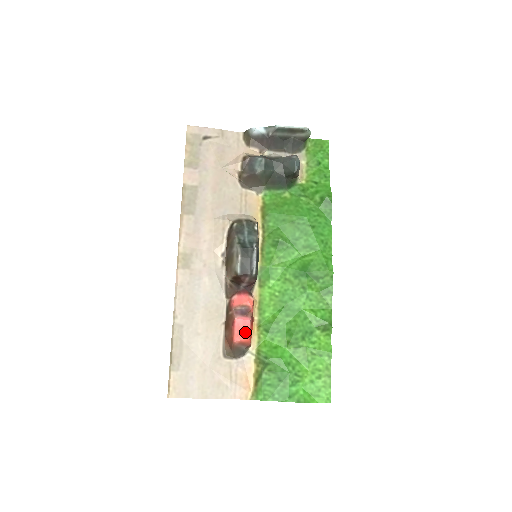
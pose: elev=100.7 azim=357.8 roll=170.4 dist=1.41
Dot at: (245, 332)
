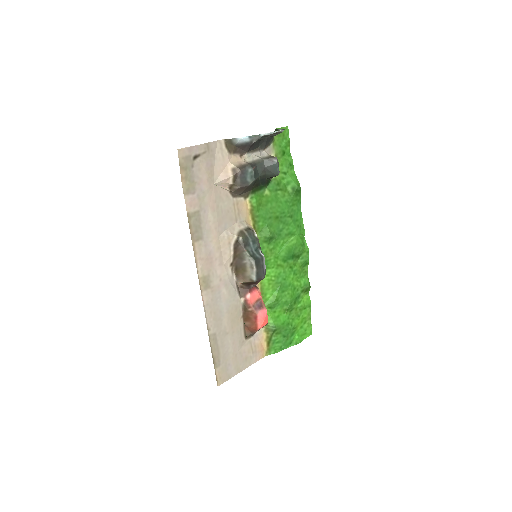
Dot at: (266, 321)
